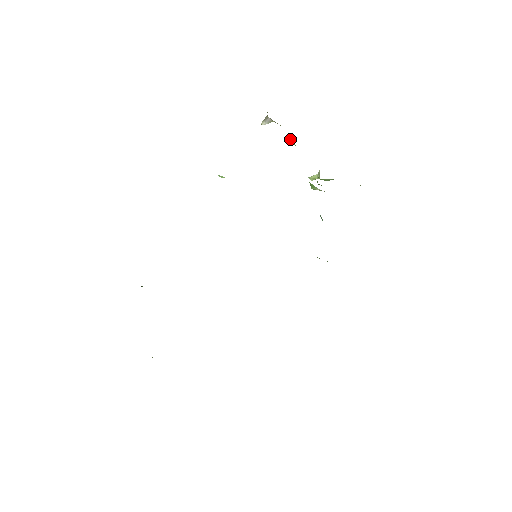
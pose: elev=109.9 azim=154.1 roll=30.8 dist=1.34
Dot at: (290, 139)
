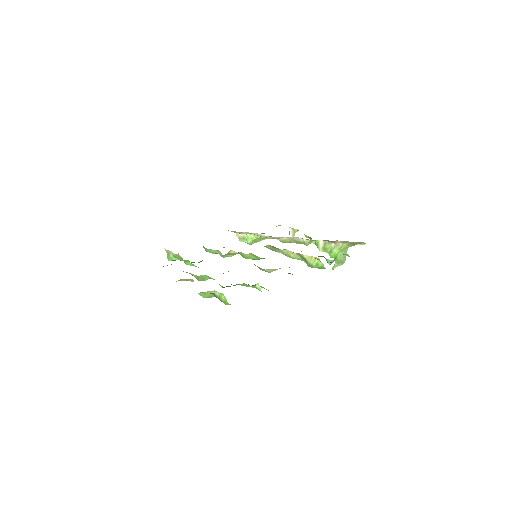
Dot at: (305, 236)
